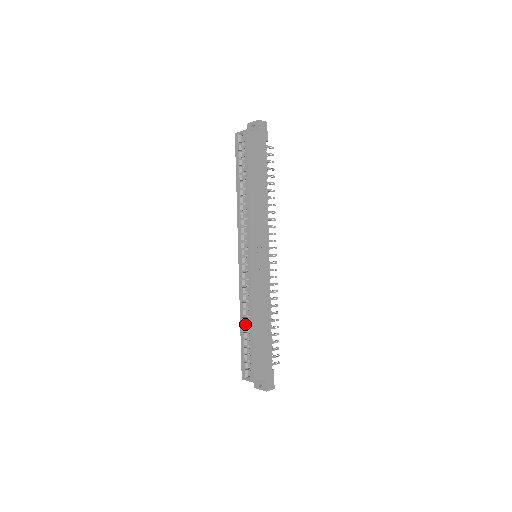
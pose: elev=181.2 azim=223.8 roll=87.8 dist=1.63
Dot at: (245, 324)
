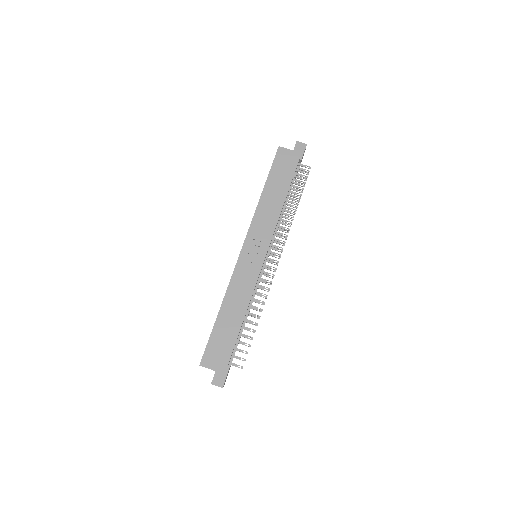
Dot at: occluded
